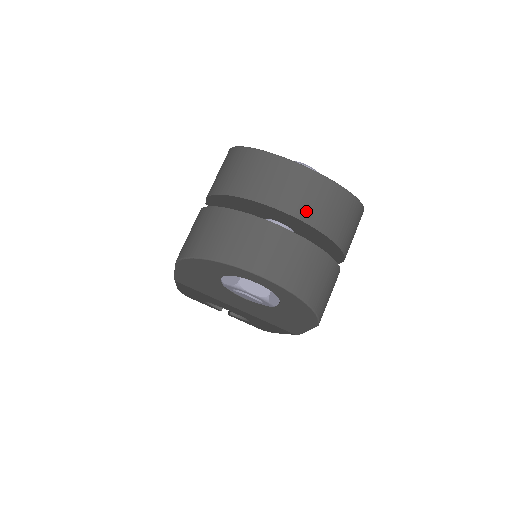
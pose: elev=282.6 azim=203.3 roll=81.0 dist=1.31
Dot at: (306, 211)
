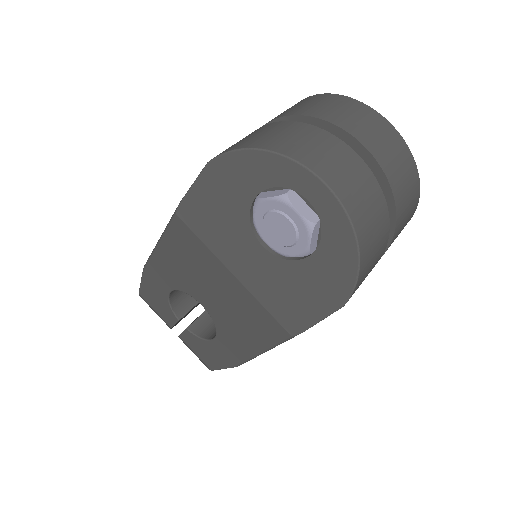
Dot at: (382, 155)
